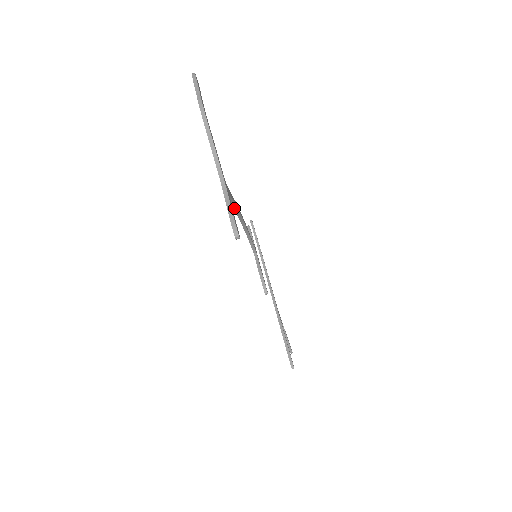
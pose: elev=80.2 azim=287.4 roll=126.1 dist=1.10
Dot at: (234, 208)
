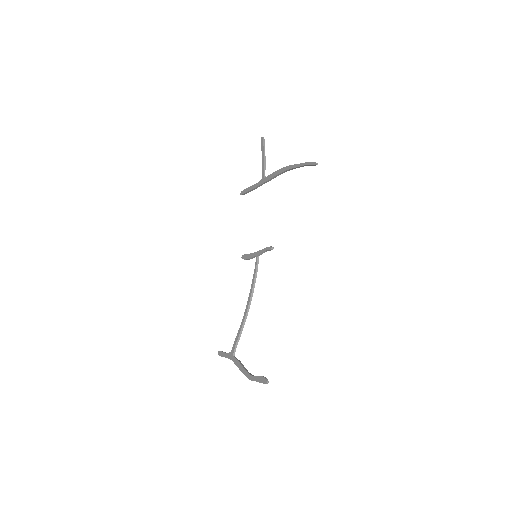
Dot at: (241, 324)
